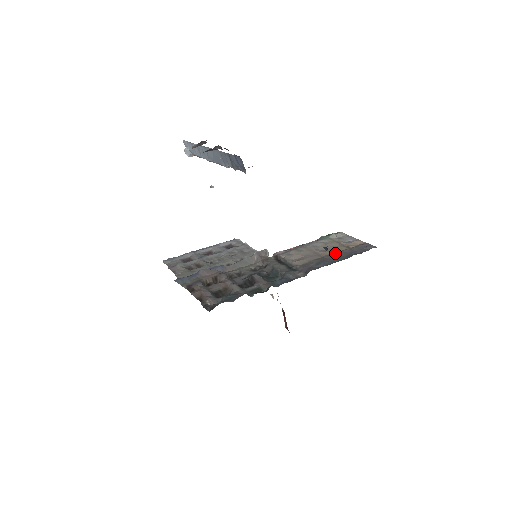
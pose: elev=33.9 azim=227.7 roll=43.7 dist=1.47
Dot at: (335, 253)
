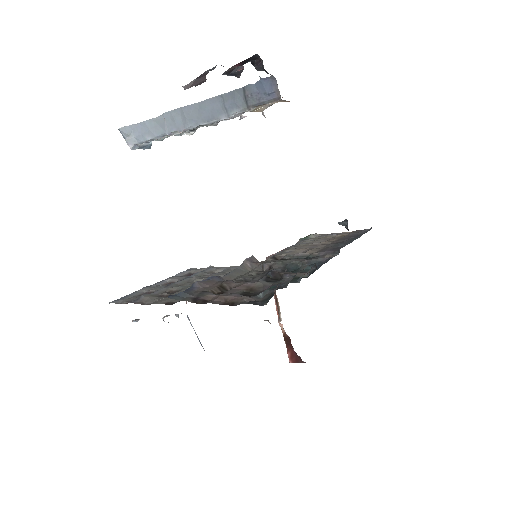
Dot at: (340, 238)
